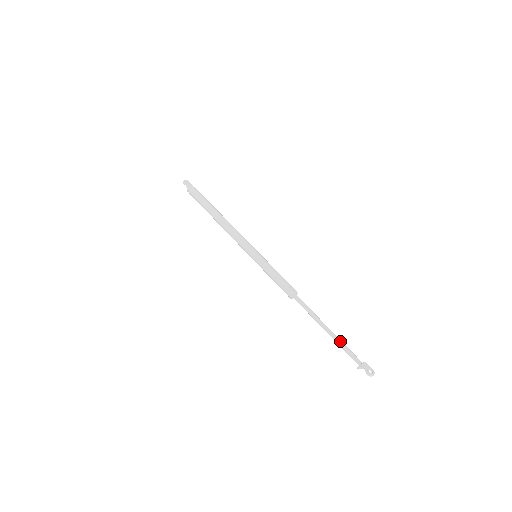
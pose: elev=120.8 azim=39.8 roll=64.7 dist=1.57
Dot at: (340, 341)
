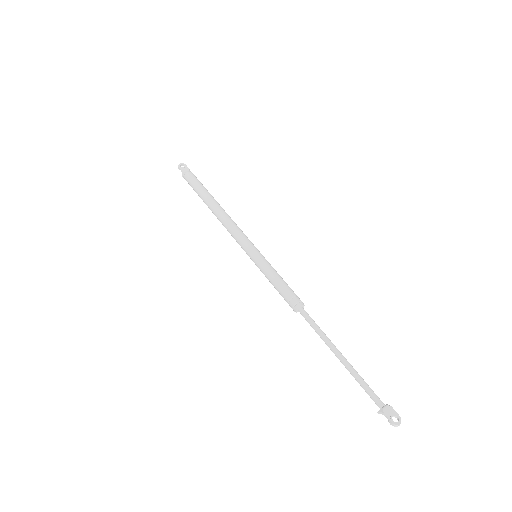
Dot at: (355, 373)
